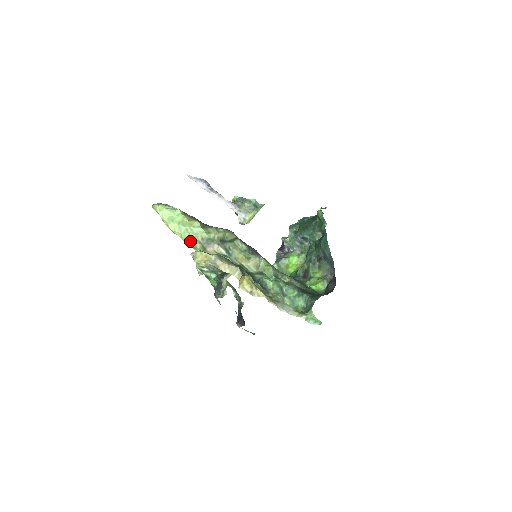
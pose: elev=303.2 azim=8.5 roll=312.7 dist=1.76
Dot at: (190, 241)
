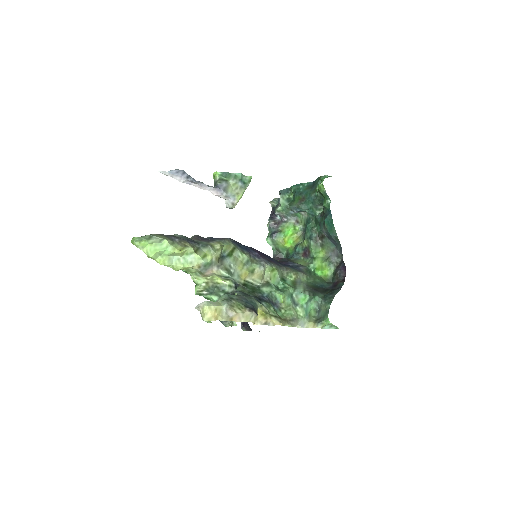
Dot at: (183, 269)
